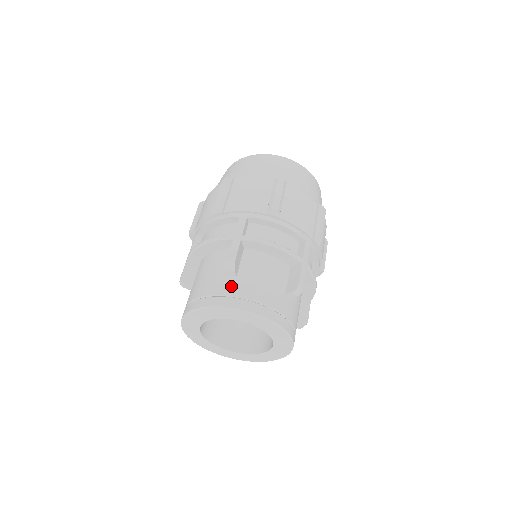
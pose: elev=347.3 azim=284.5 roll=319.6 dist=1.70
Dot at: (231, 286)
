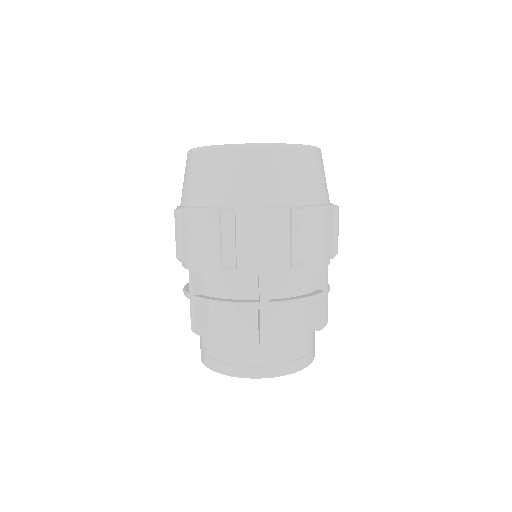
Dot at: (265, 354)
